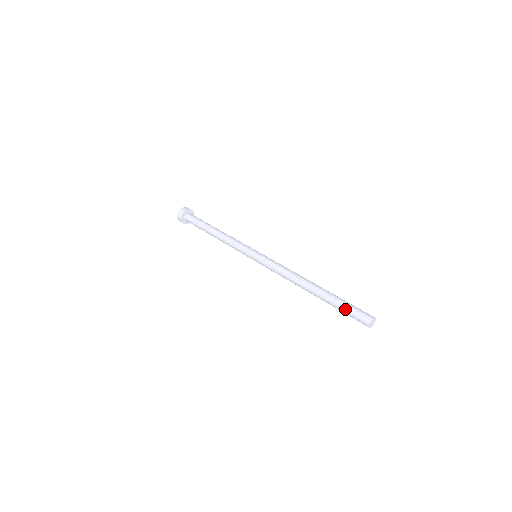
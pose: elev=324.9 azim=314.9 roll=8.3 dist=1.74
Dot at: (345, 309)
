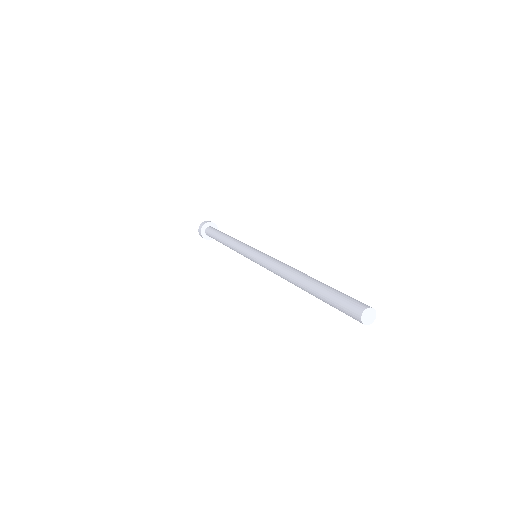
Dot at: (336, 294)
